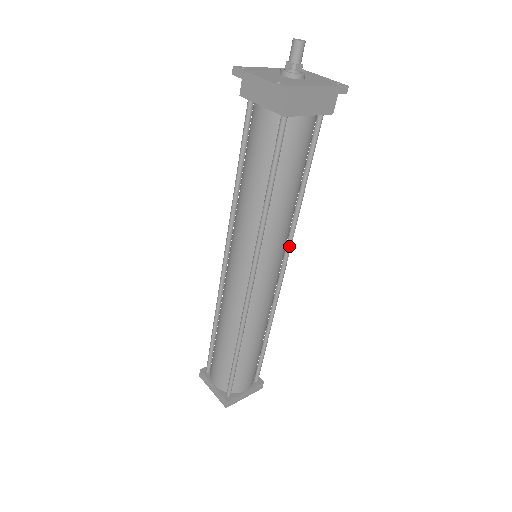
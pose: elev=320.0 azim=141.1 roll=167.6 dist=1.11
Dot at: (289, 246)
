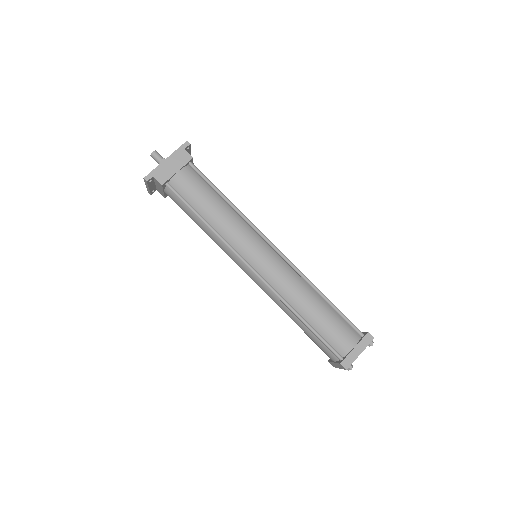
Dot at: (258, 232)
